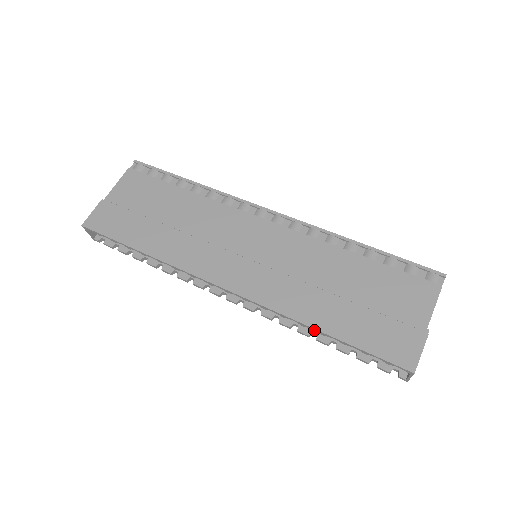
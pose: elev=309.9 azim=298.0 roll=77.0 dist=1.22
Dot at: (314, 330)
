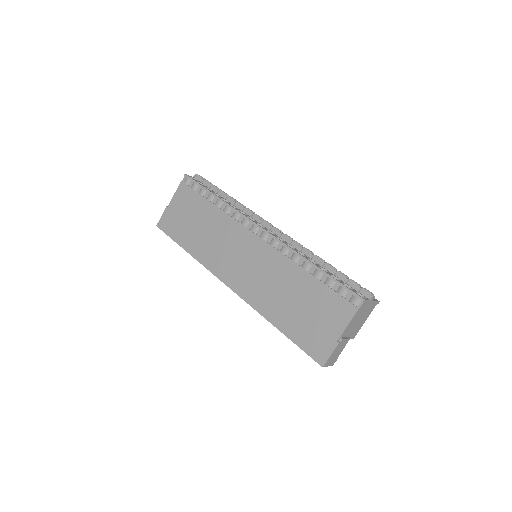
Dot at: occluded
